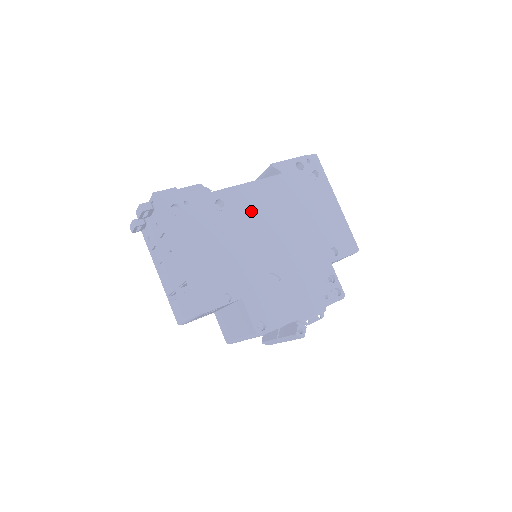
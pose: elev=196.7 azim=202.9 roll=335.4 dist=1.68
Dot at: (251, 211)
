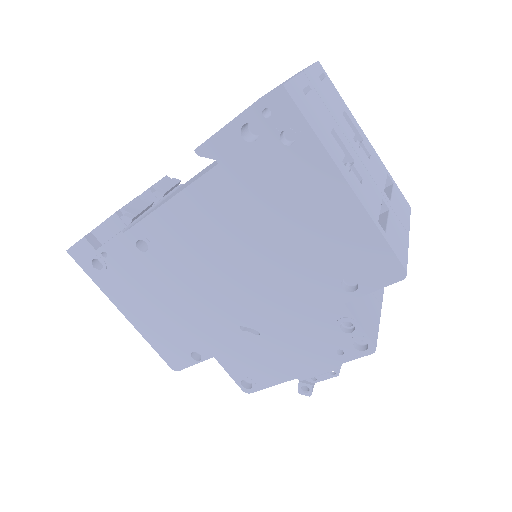
Dot at: (188, 246)
